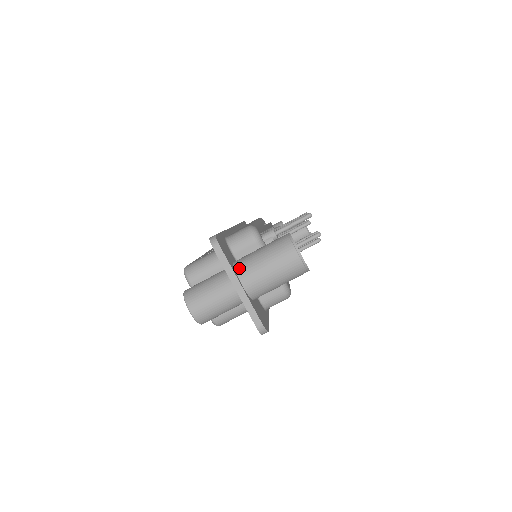
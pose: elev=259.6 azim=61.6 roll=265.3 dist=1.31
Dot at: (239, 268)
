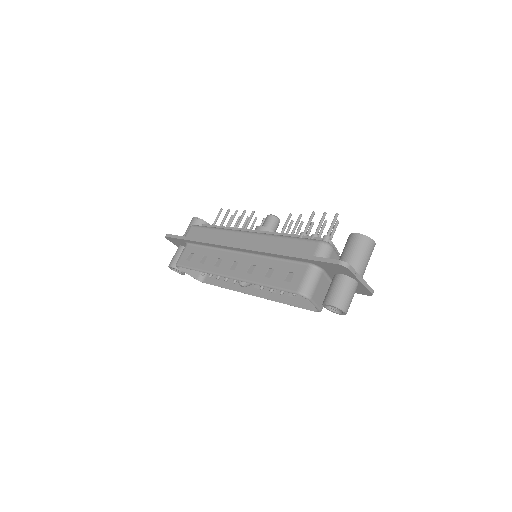
Dot at: occluded
